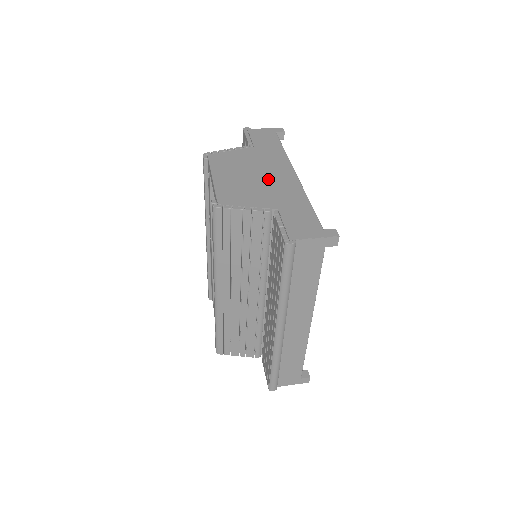
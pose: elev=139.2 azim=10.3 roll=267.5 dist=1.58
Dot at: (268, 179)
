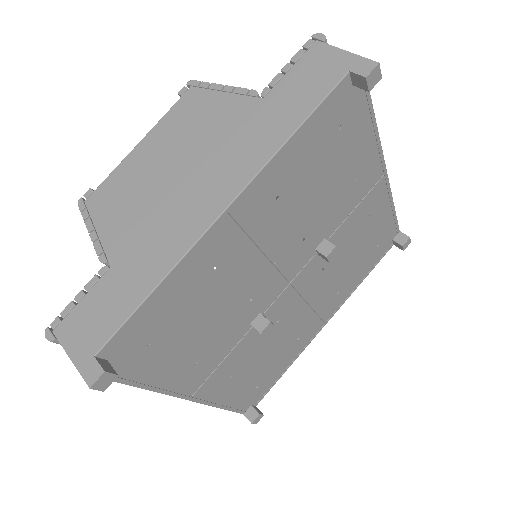
Dot at: (178, 195)
